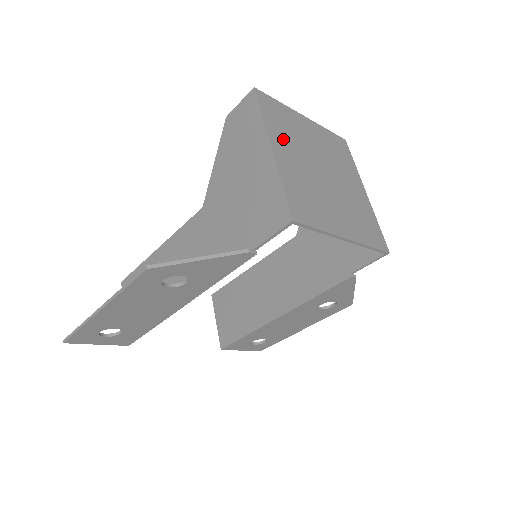
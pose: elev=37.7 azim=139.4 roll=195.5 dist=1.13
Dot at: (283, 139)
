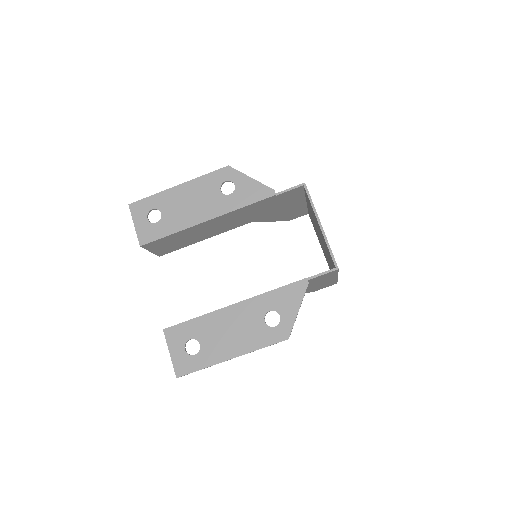
Dot at: occluded
